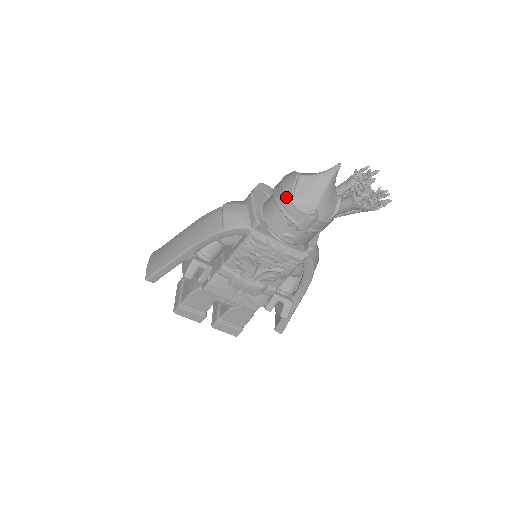
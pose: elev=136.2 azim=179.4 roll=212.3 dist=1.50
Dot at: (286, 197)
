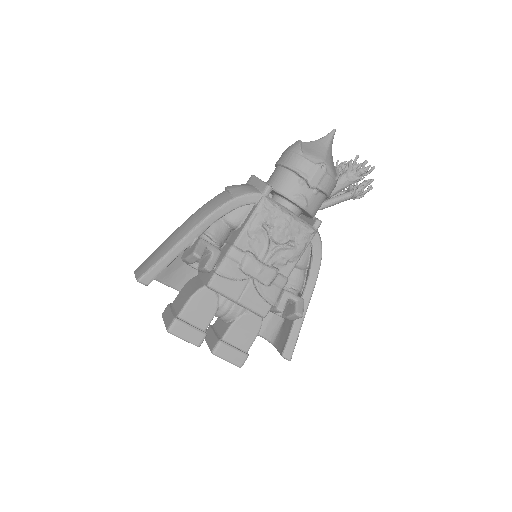
Dot at: (295, 155)
